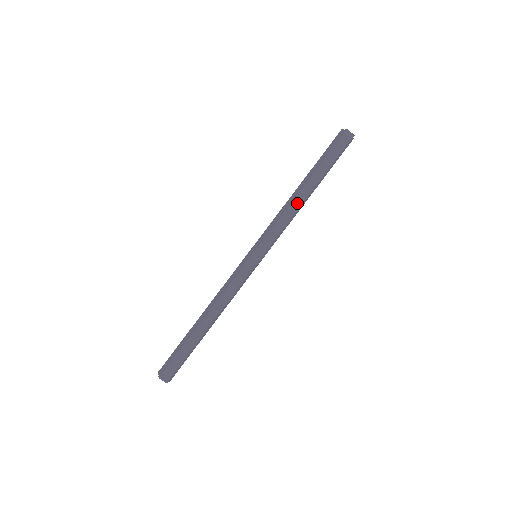
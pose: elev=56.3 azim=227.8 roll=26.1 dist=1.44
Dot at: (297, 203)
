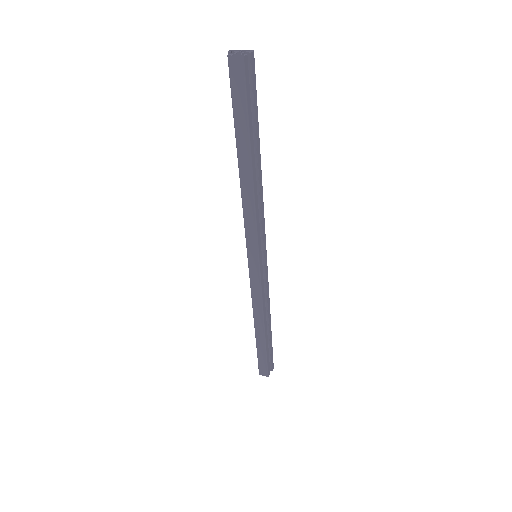
Dot at: (247, 189)
